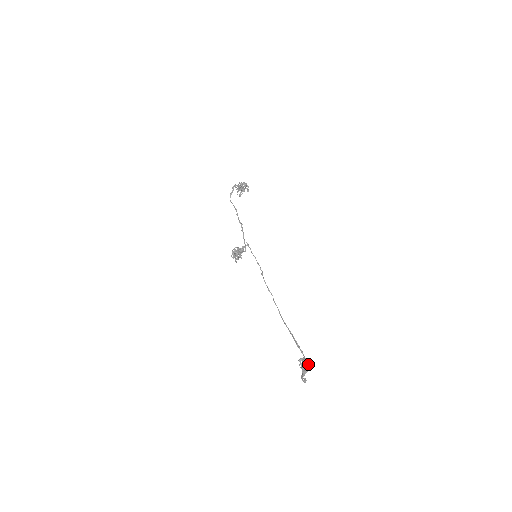
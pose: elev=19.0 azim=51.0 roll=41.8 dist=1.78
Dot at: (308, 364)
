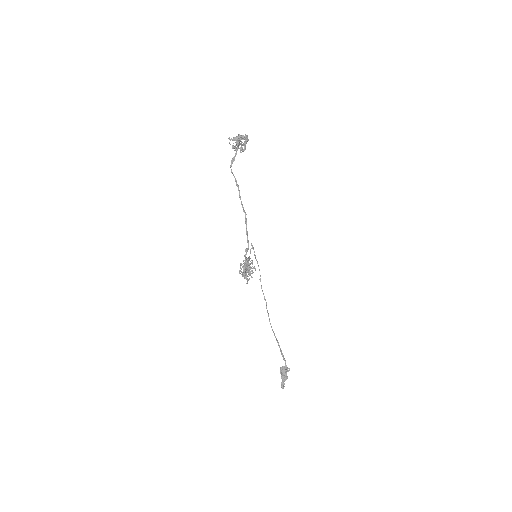
Dot at: (288, 371)
